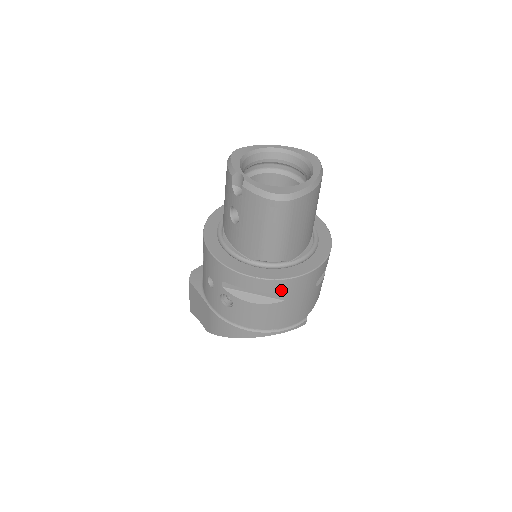
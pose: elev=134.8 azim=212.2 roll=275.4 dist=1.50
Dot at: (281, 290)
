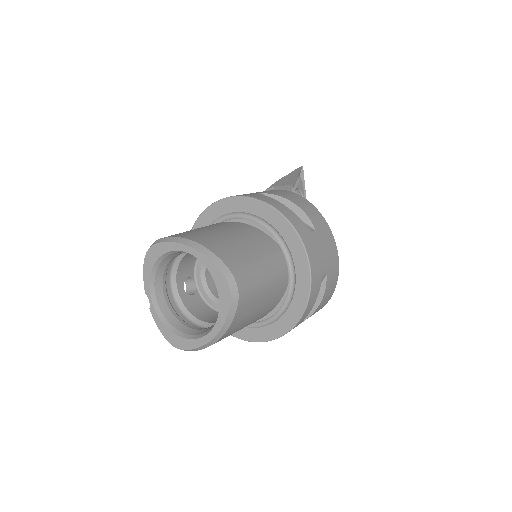
Dot at: occluded
